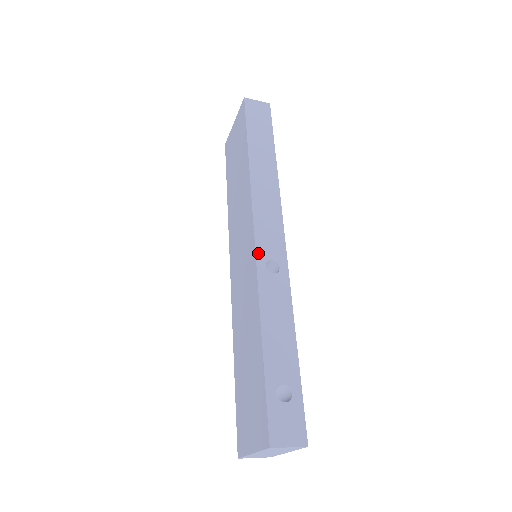
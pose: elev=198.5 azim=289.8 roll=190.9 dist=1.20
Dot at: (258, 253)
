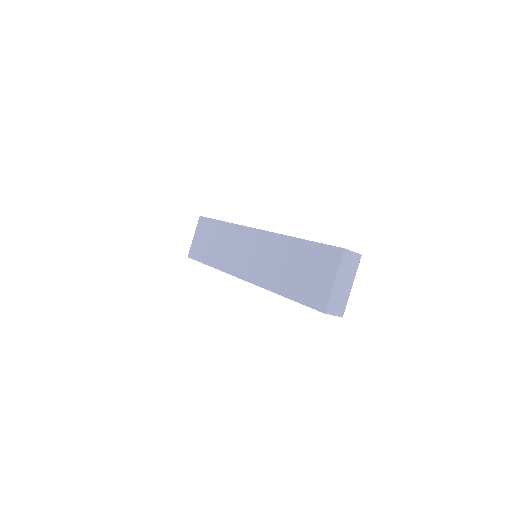
Dot at: (264, 230)
